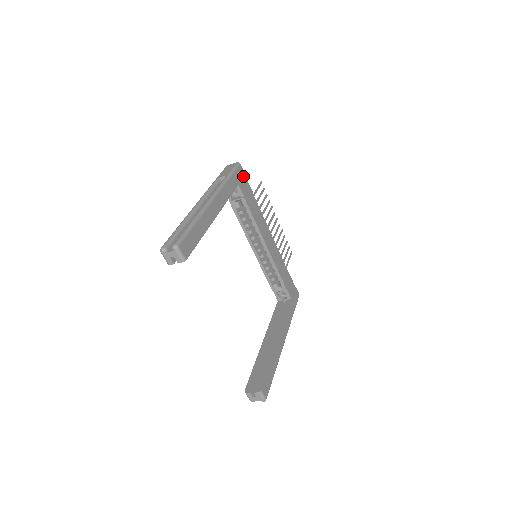
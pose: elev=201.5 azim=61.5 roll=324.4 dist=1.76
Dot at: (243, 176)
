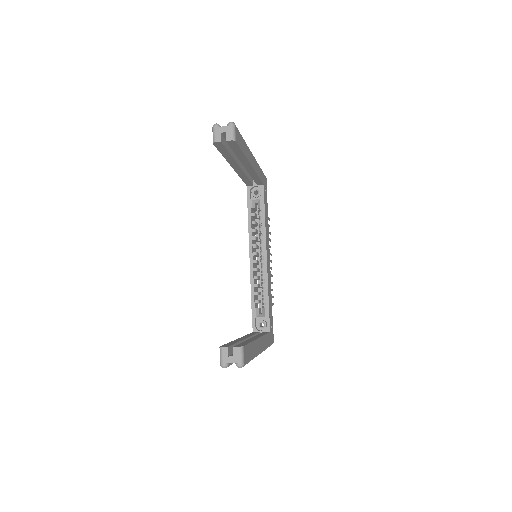
Dot at: (266, 187)
